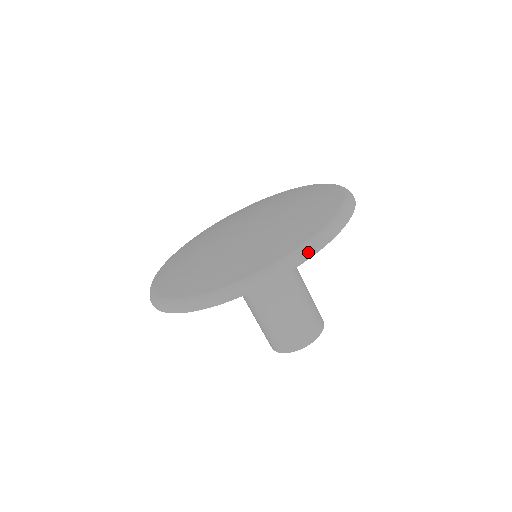
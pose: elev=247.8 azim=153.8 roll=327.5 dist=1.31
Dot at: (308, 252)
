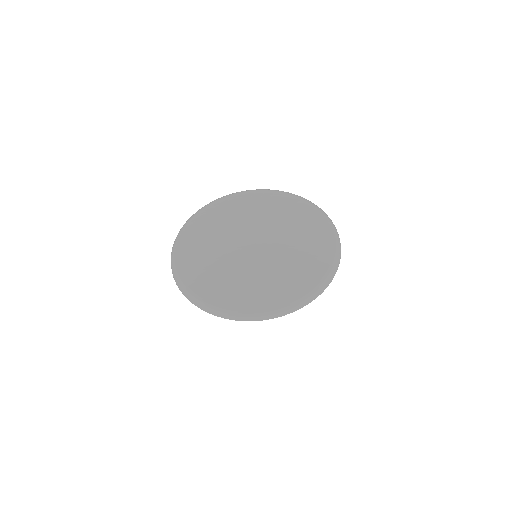
Dot at: (247, 318)
